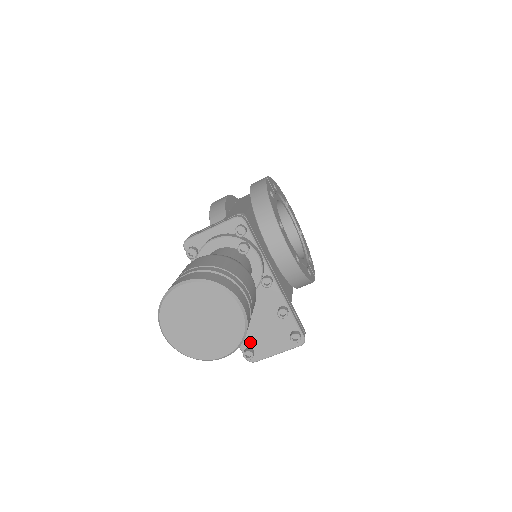
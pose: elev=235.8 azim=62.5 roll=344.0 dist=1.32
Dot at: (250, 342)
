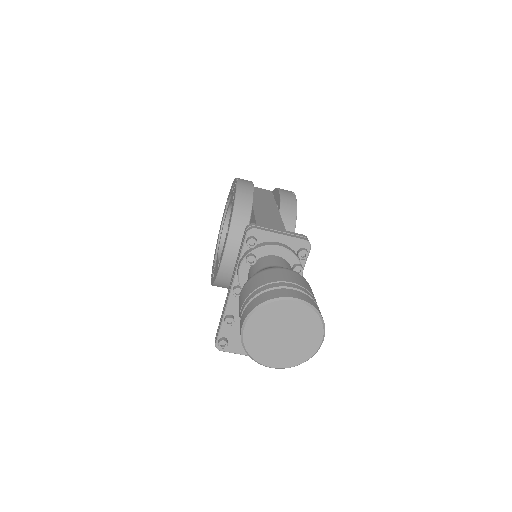
Dot at: (231, 334)
